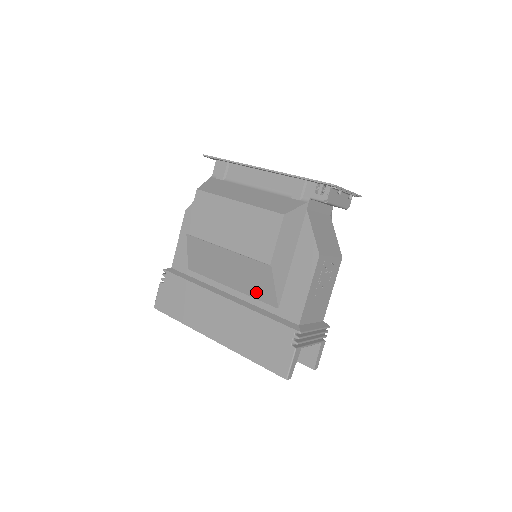
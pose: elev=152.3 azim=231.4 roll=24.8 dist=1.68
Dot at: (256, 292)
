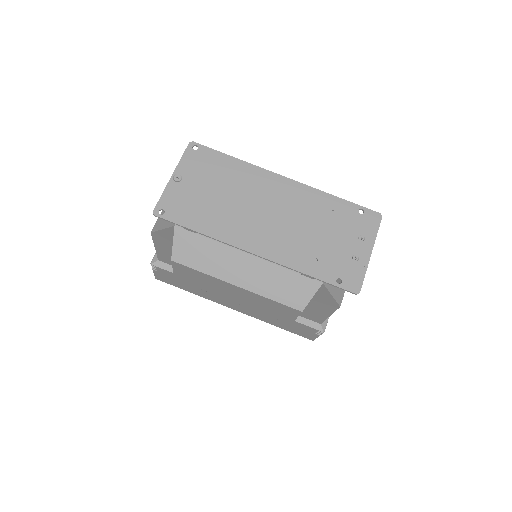
Dot at: occluded
